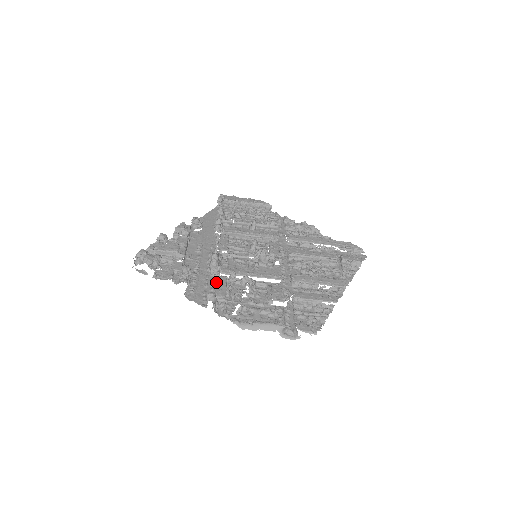
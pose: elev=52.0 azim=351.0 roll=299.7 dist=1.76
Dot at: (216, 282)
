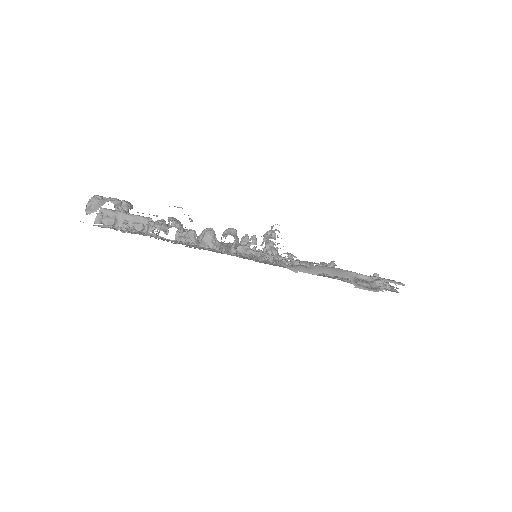
Dot at: occluded
